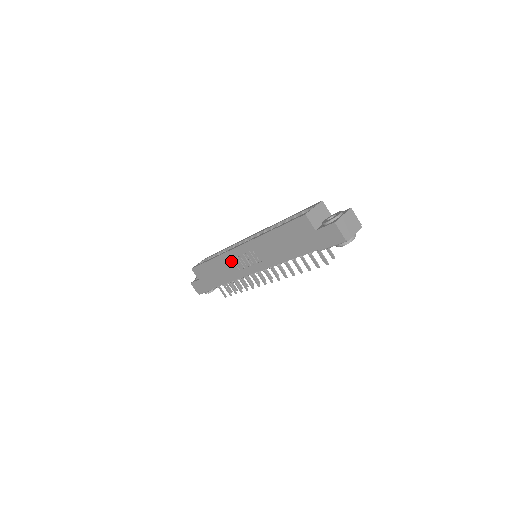
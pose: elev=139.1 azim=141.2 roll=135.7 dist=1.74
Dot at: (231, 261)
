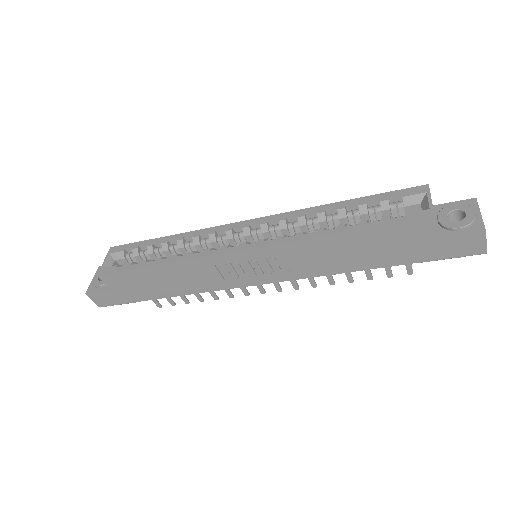
Dot at: (212, 268)
